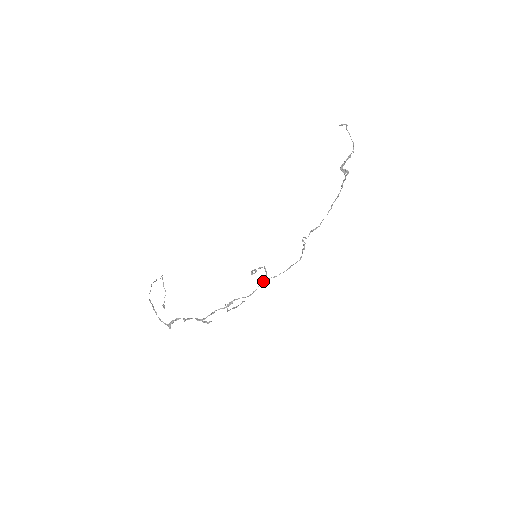
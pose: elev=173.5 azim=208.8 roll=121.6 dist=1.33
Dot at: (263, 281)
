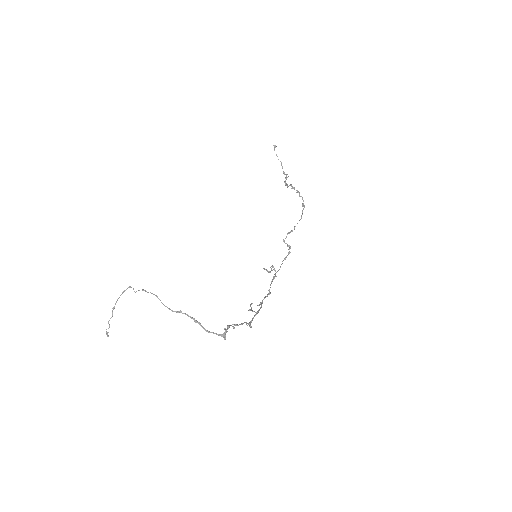
Dot at: (272, 280)
